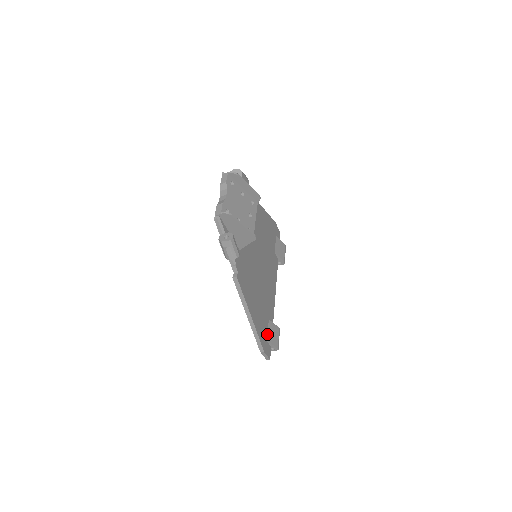
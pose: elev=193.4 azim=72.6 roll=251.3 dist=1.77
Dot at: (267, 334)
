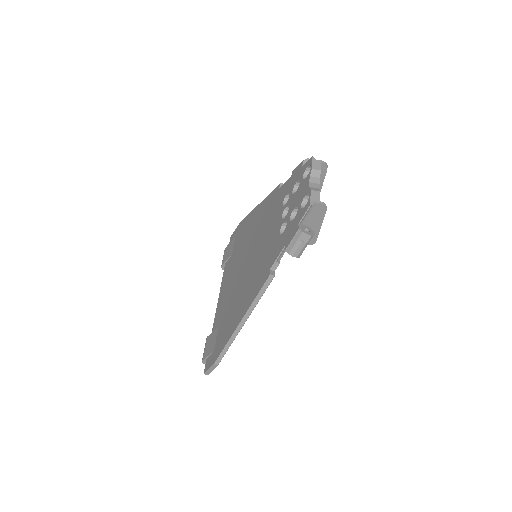
Dot at: occluded
